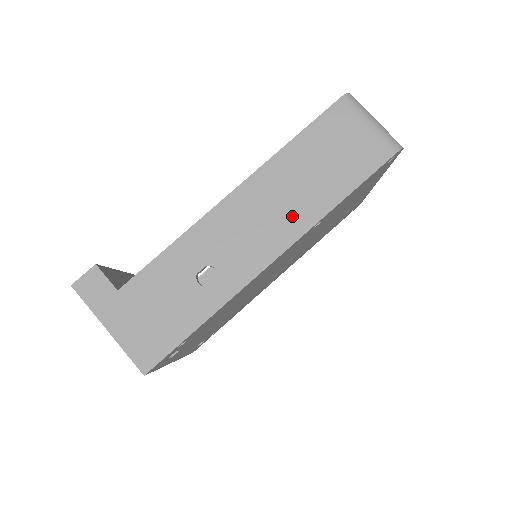
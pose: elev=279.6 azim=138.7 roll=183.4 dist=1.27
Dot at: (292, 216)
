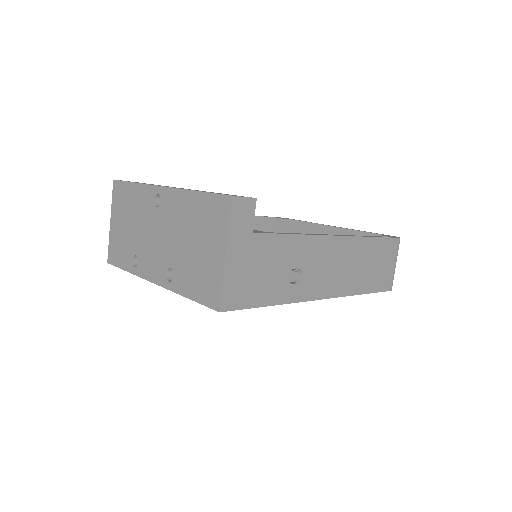
Dot at: (346, 281)
